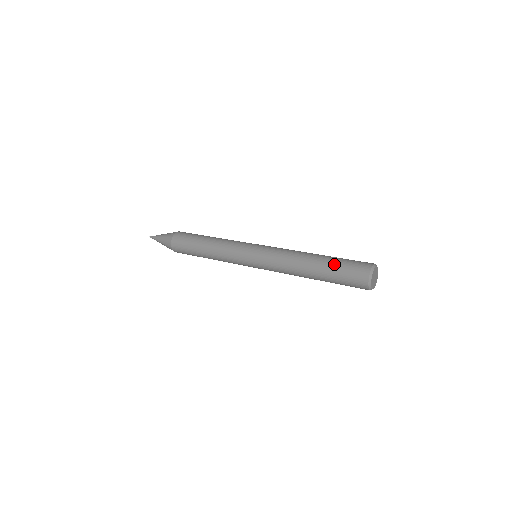
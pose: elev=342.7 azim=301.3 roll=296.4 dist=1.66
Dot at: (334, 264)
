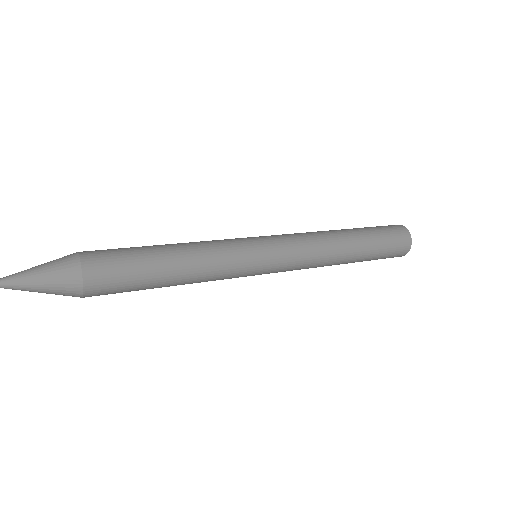
Dot at: (377, 244)
